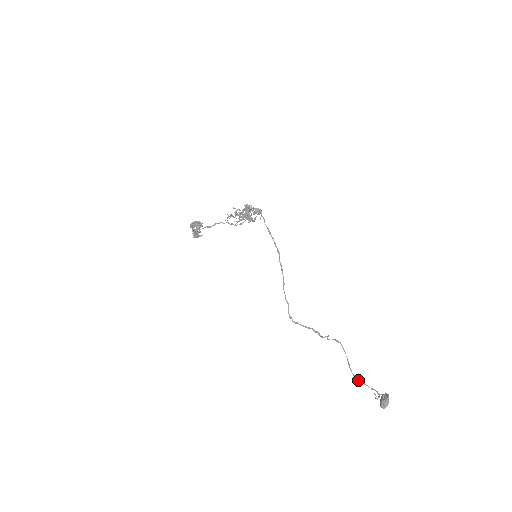
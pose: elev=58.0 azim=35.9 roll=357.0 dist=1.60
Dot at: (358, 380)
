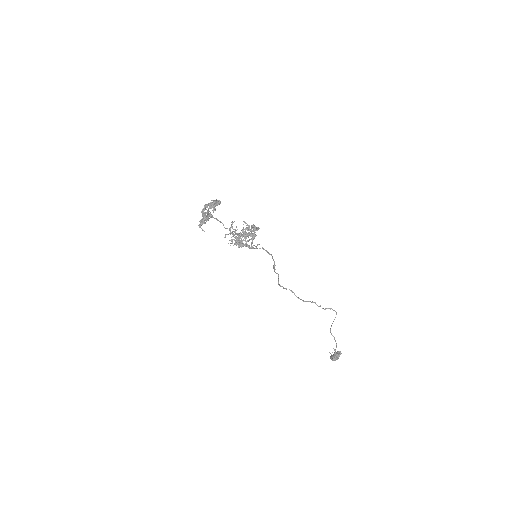
Dot at: (331, 333)
